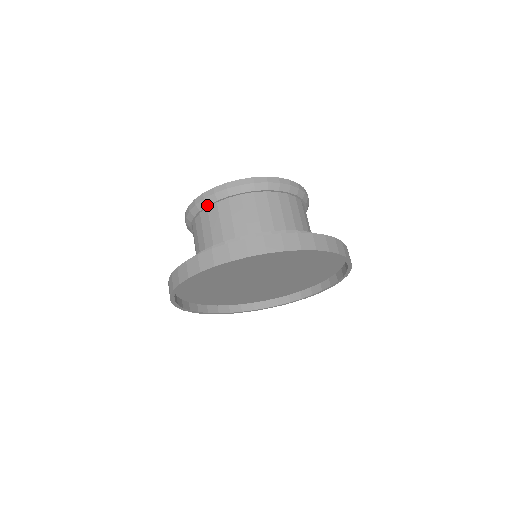
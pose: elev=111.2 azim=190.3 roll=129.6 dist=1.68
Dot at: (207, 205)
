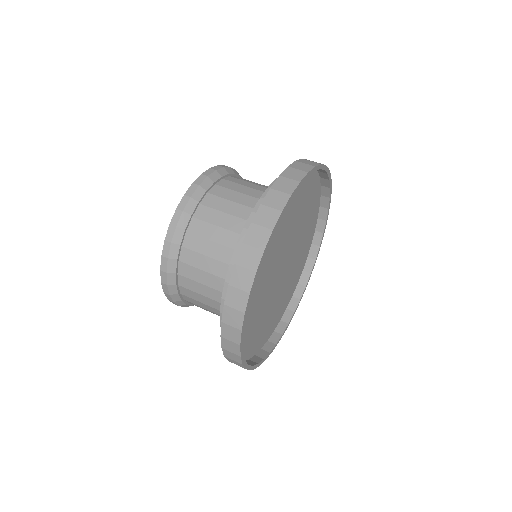
Dot at: (178, 294)
